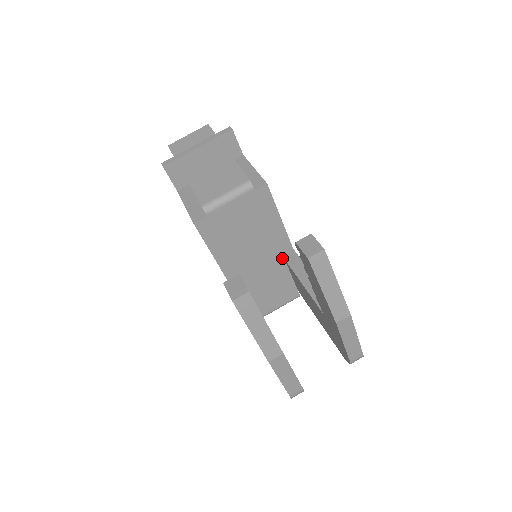
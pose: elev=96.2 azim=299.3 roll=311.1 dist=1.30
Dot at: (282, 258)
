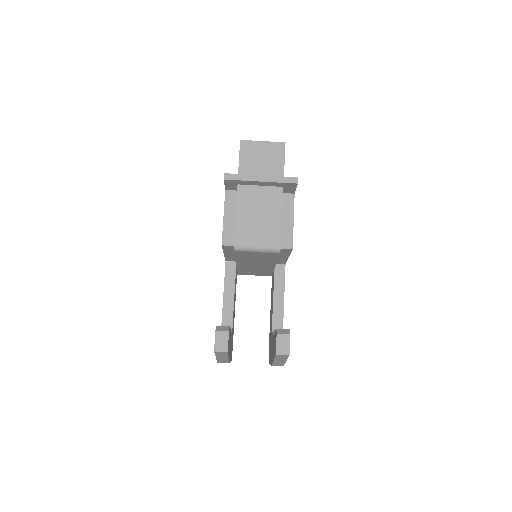
Dot at: (273, 268)
